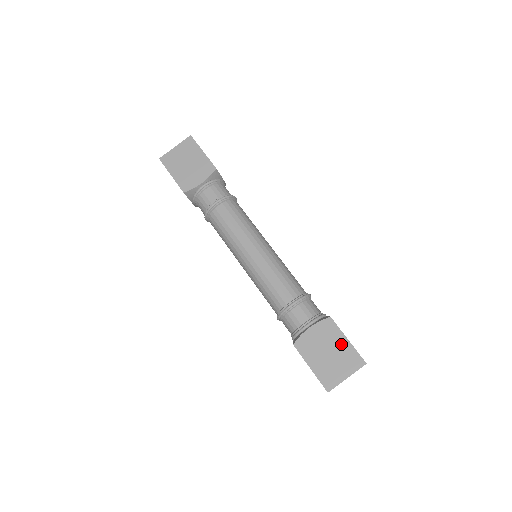
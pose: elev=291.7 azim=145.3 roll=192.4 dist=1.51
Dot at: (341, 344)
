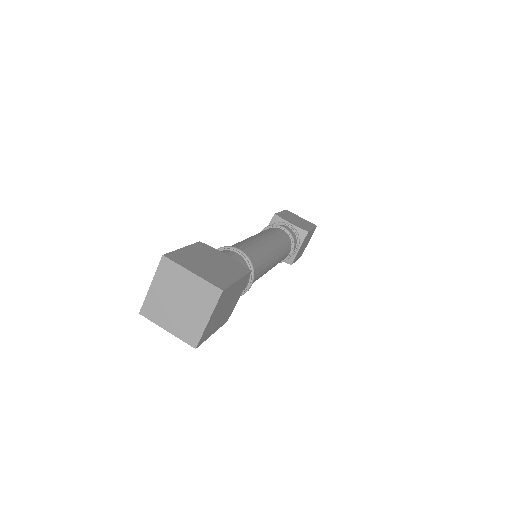
Dot at: (229, 274)
